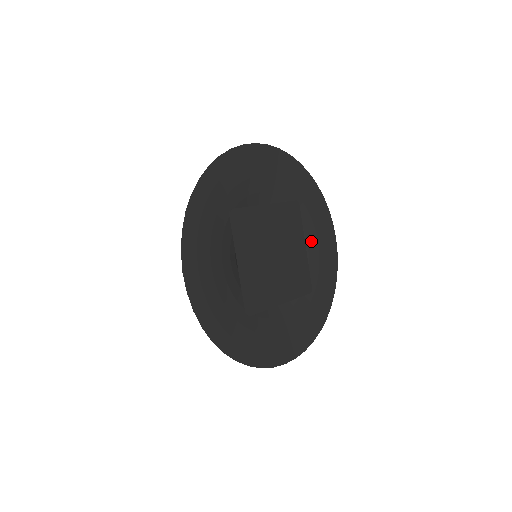
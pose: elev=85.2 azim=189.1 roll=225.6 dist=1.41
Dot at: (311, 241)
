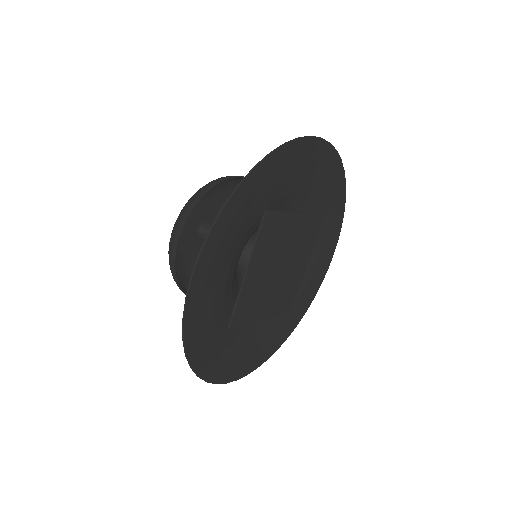
Dot at: (312, 256)
